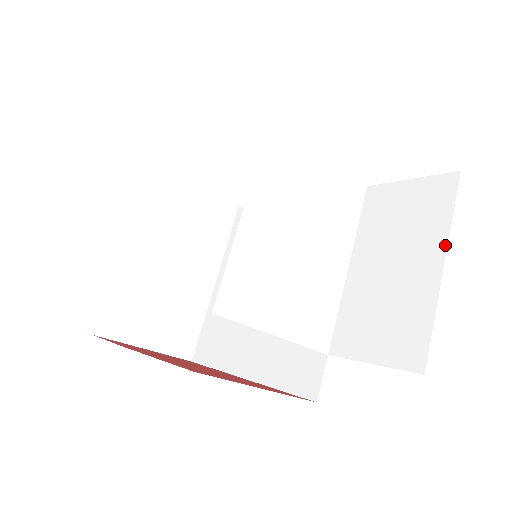
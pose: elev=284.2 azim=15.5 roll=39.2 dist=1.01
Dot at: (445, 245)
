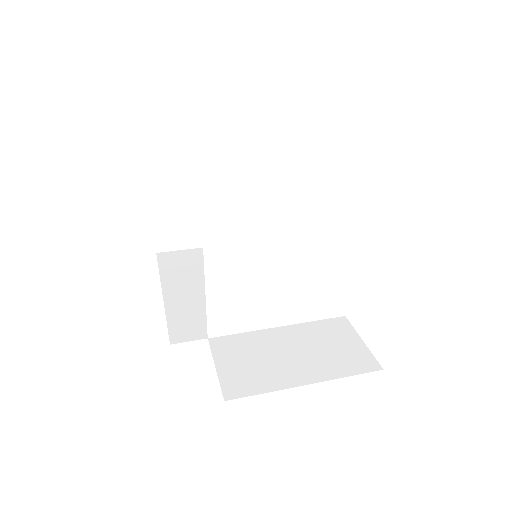
Dot at: (324, 380)
